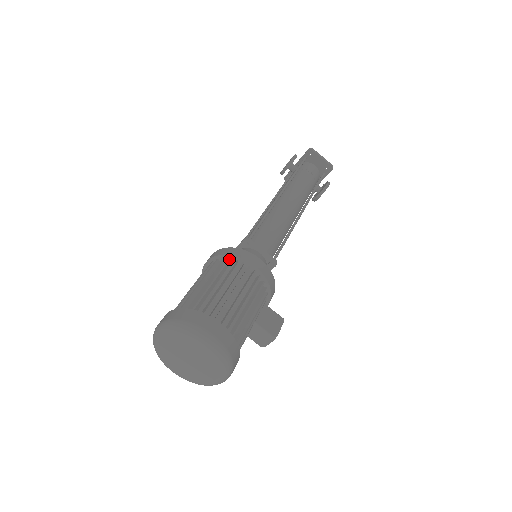
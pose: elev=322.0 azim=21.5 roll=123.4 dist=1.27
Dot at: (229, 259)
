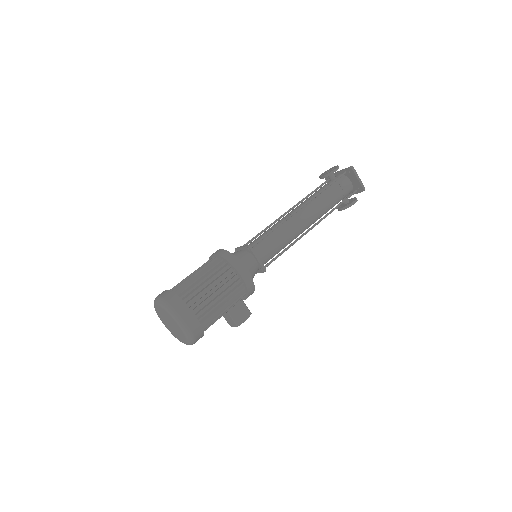
Dot at: (226, 263)
